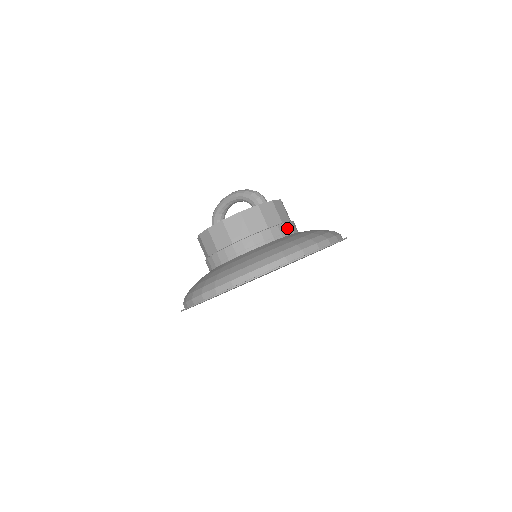
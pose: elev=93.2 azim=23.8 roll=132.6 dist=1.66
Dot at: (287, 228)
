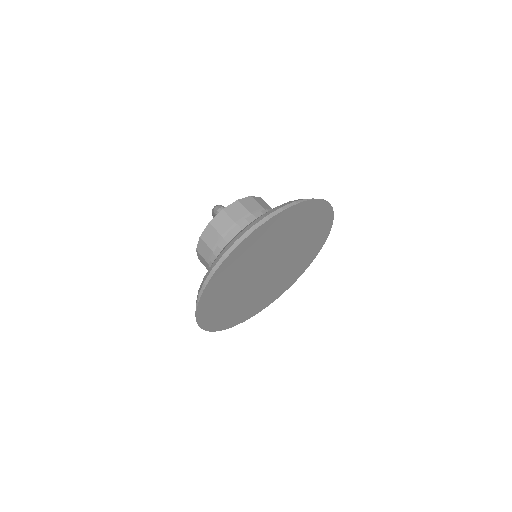
Dot at: (242, 227)
